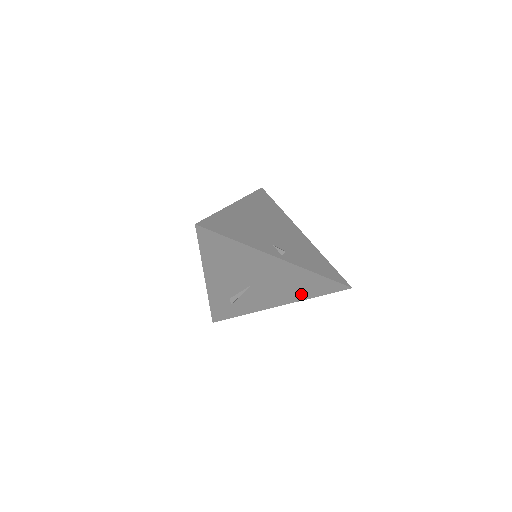
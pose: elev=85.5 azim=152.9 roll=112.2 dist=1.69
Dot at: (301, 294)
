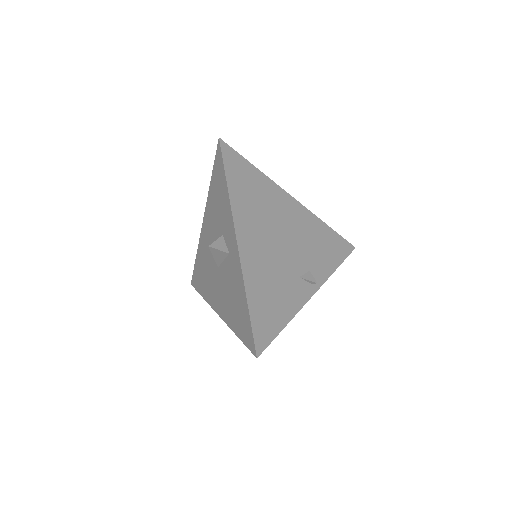
Dot at: occluded
